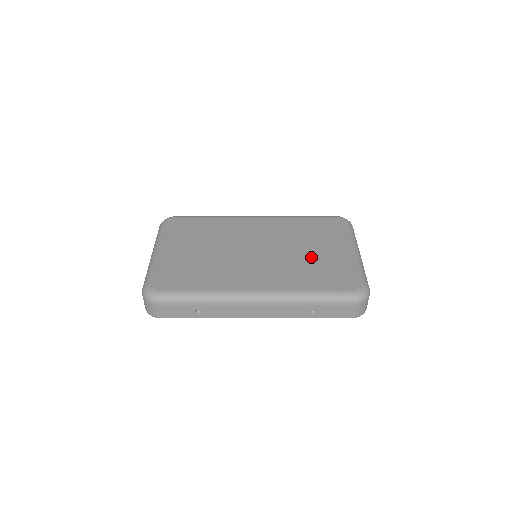
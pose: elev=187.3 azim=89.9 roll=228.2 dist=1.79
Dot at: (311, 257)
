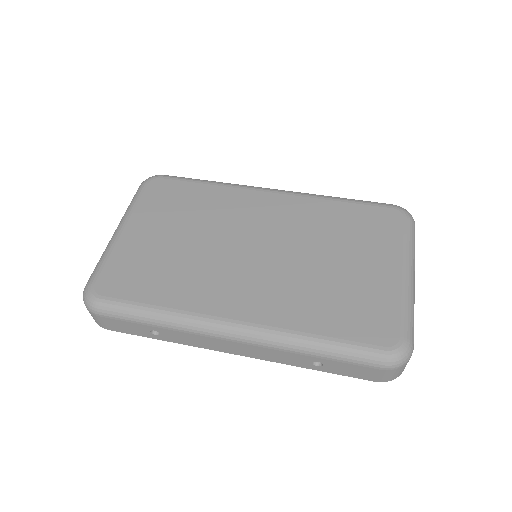
Dot at: (334, 274)
